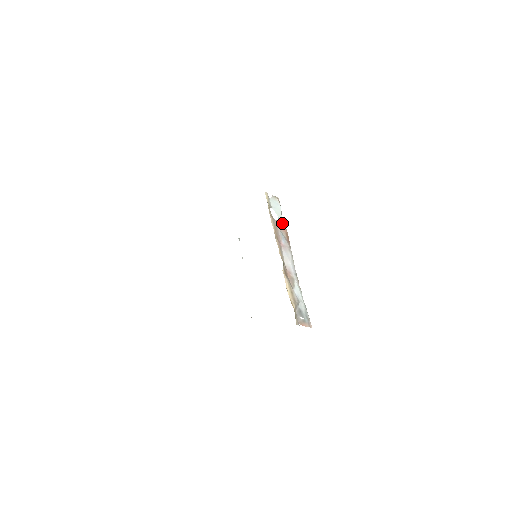
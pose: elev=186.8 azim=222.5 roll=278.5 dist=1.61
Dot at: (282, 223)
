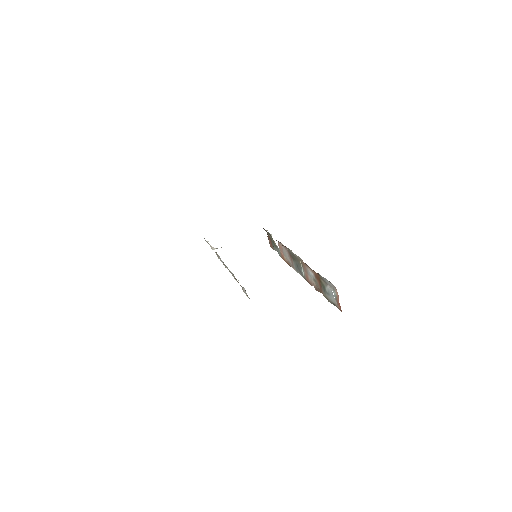
Dot at: (281, 252)
